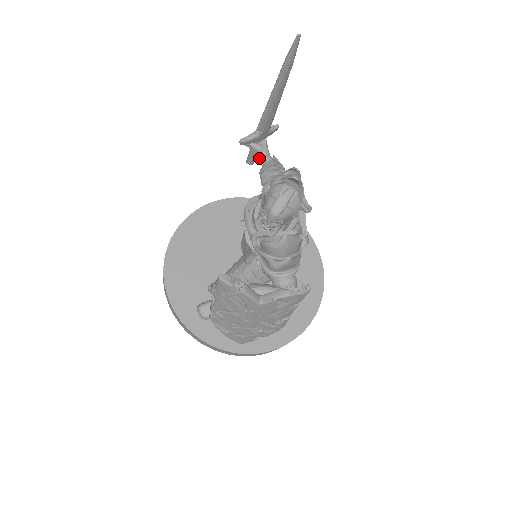
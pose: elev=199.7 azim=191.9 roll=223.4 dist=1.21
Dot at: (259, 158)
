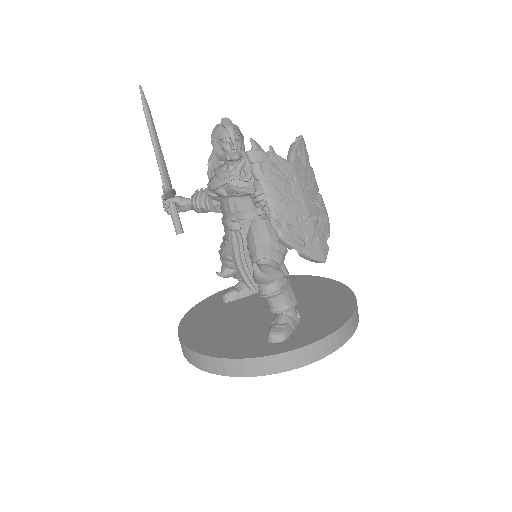
Dot at: (184, 204)
